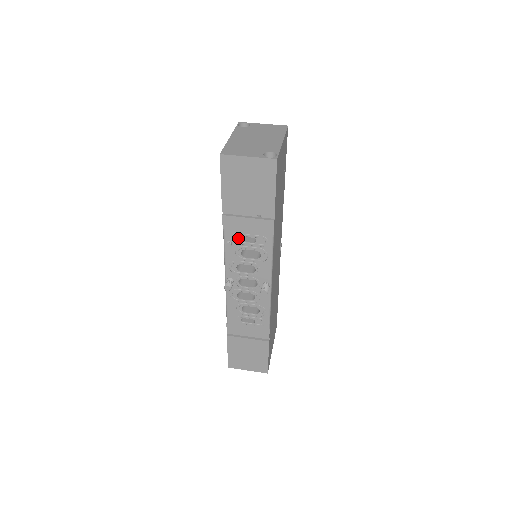
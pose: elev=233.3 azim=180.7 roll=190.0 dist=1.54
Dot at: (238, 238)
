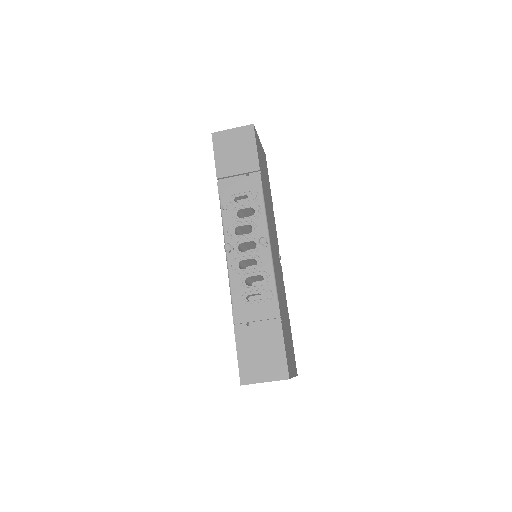
Dot at: (232, 200)
